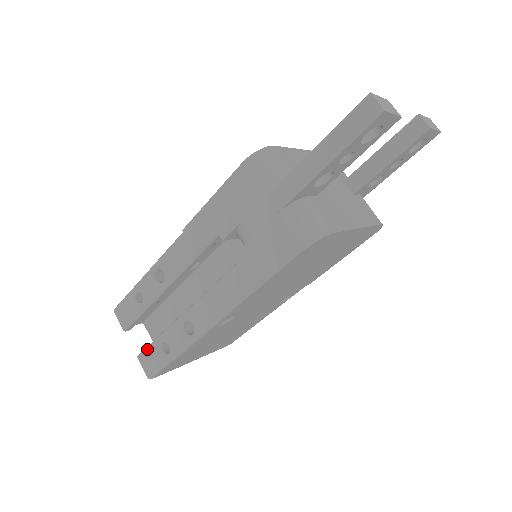
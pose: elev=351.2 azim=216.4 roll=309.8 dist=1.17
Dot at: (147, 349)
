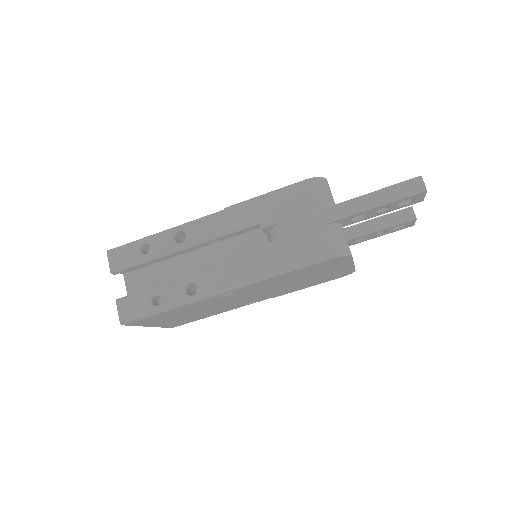
Dot at: (133, 296)
